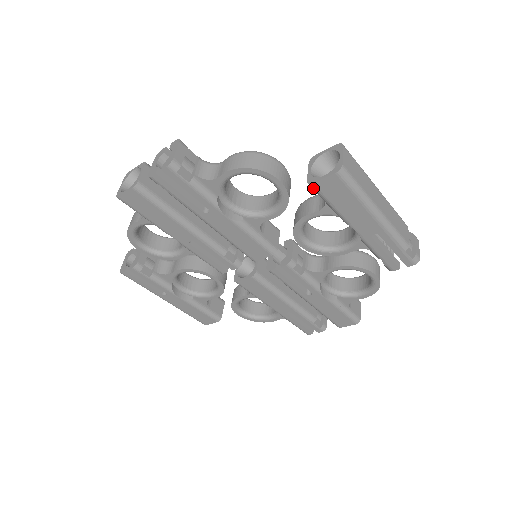
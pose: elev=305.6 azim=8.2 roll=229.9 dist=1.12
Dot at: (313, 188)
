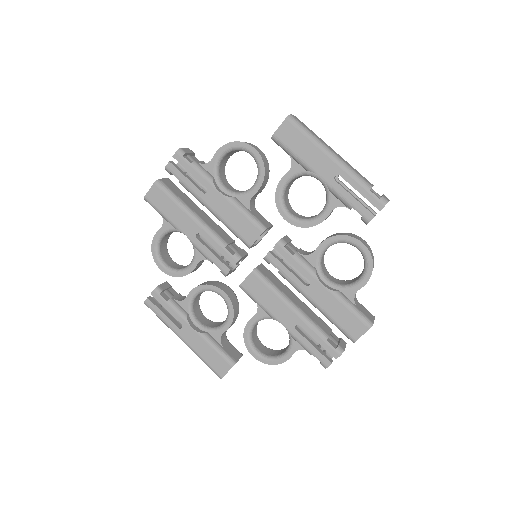
Dot at: (275, 140)
